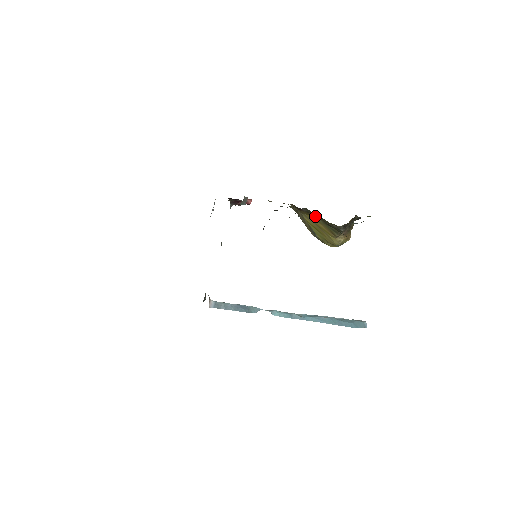
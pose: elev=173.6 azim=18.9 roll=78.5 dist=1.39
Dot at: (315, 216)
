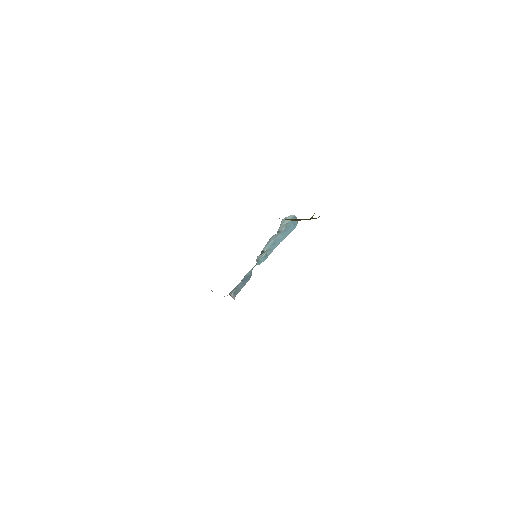
Dot at: occluded
